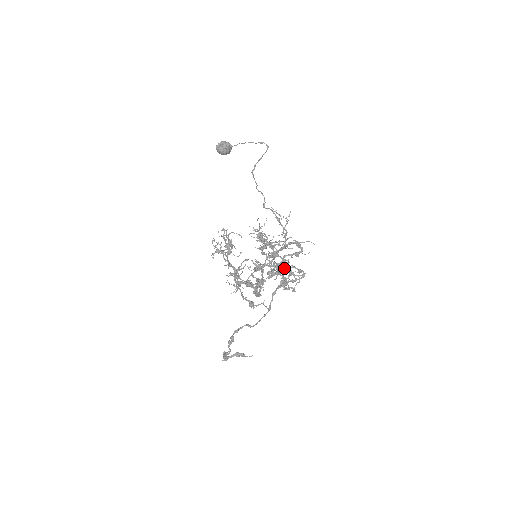
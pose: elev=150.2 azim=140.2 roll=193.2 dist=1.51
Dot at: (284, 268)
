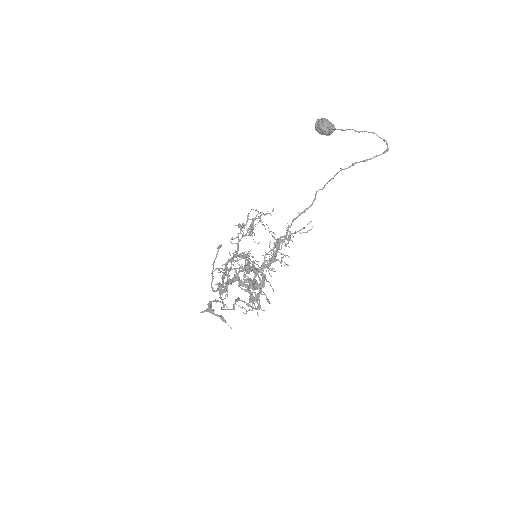
Dot at: (250, 287)
